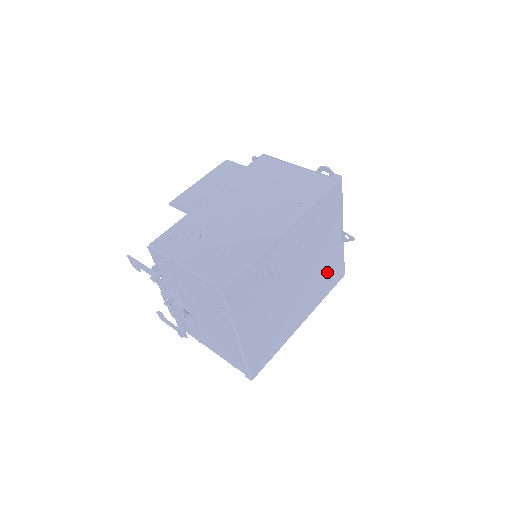
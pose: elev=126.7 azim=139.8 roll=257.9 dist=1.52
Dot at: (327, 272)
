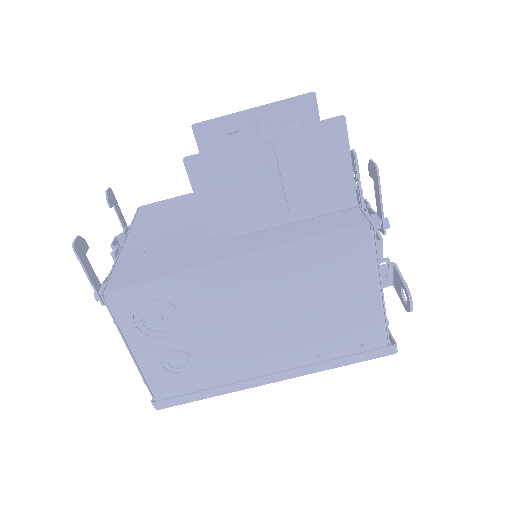
Dot at: occluded
